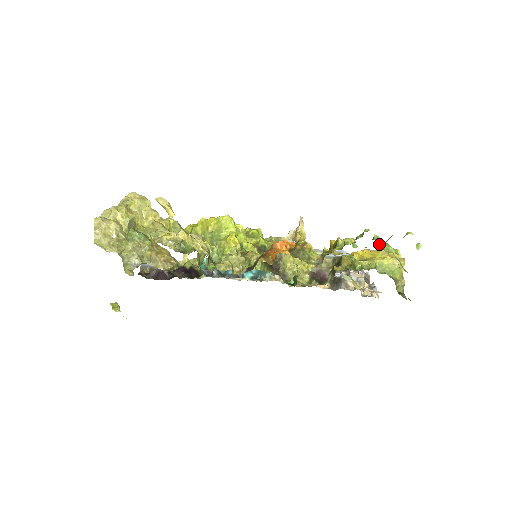
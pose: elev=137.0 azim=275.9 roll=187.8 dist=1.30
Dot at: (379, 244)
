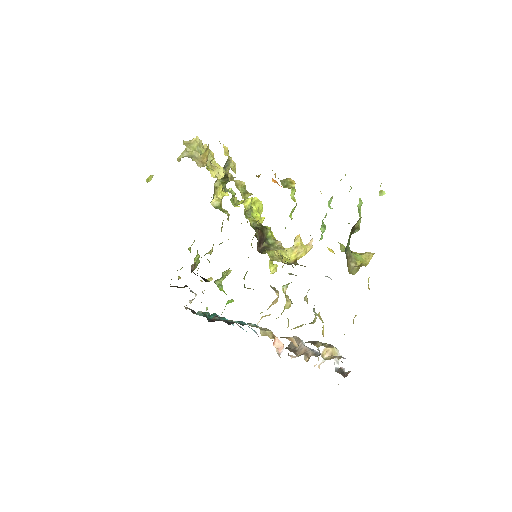
Dot at: occluded
